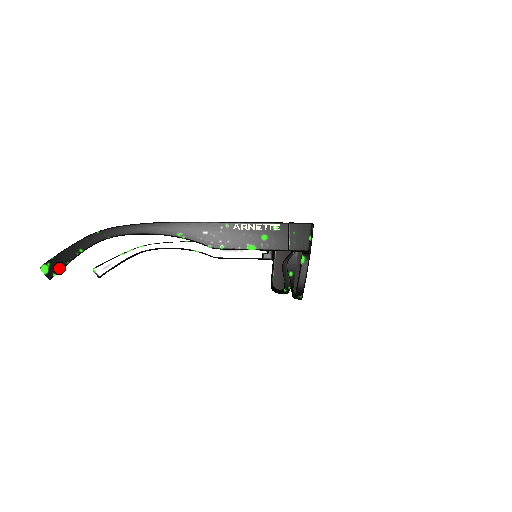
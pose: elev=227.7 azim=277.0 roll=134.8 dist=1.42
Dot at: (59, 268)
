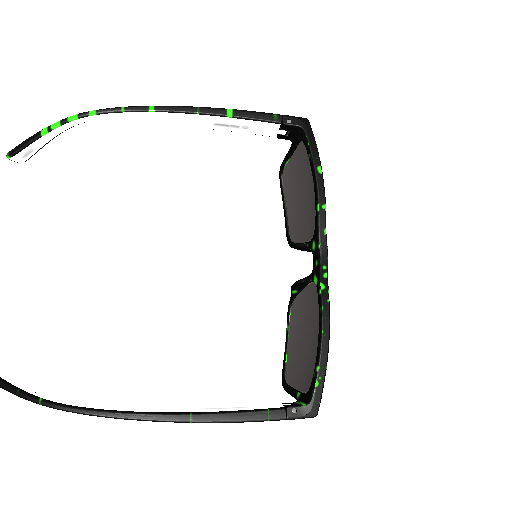
Dot at: occluded
